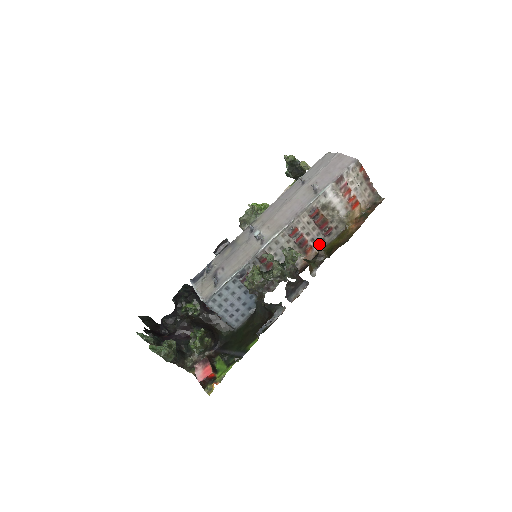
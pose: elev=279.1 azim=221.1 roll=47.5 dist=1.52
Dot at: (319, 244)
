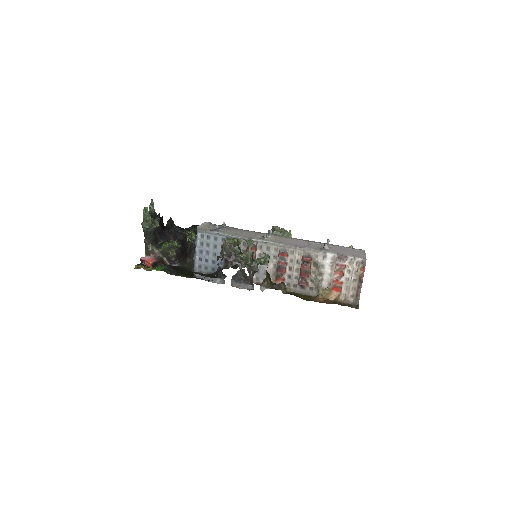
Dot at: (290, 285)
